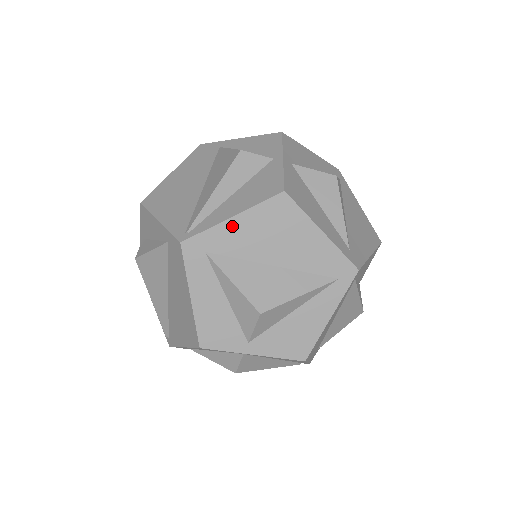
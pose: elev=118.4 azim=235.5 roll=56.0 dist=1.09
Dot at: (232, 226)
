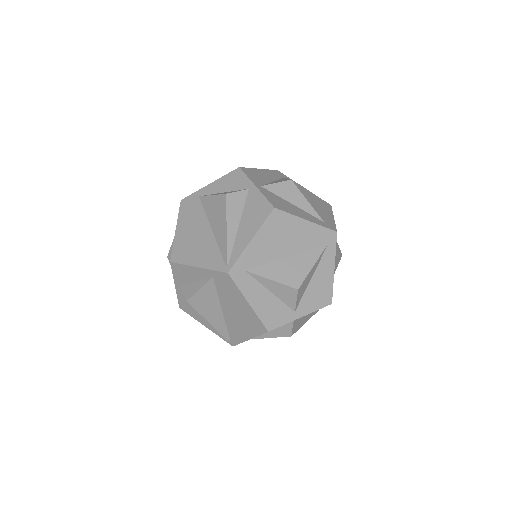
Dot at: (254, 246)
